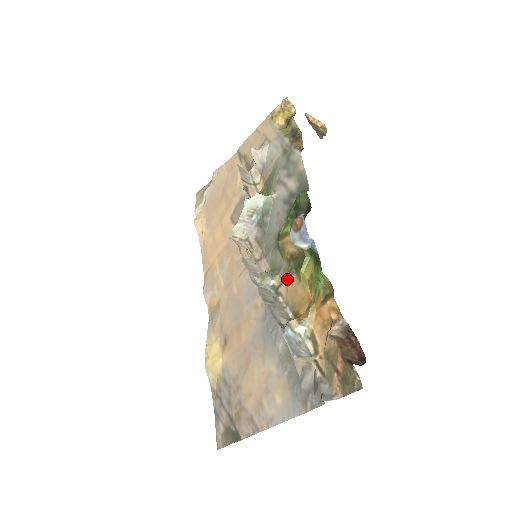
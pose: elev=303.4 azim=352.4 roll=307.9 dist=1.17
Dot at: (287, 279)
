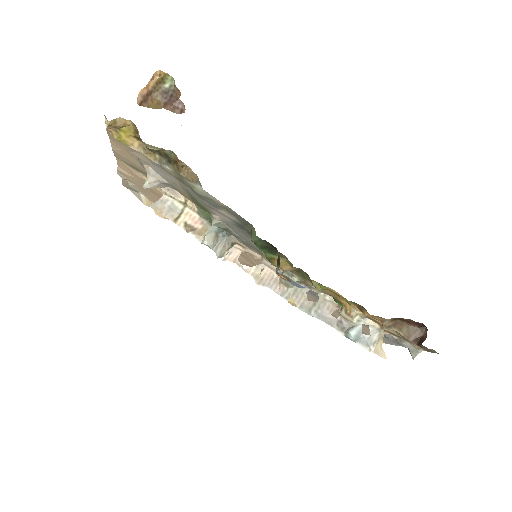
Dot at: (307, 281)
